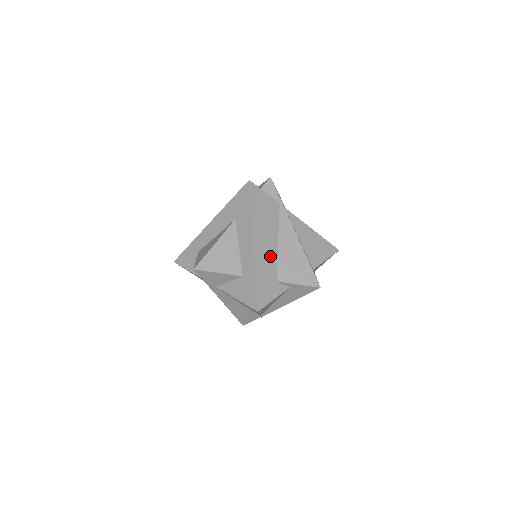
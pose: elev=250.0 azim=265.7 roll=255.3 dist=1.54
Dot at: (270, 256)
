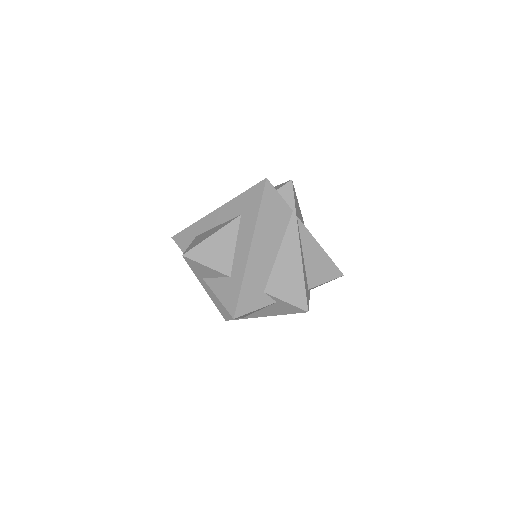
Dot at: (265, 264)
